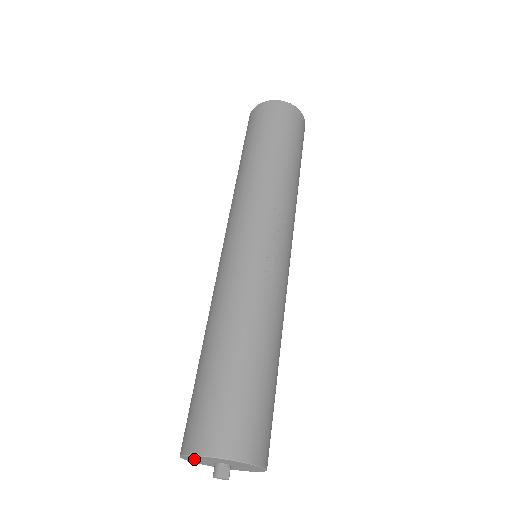
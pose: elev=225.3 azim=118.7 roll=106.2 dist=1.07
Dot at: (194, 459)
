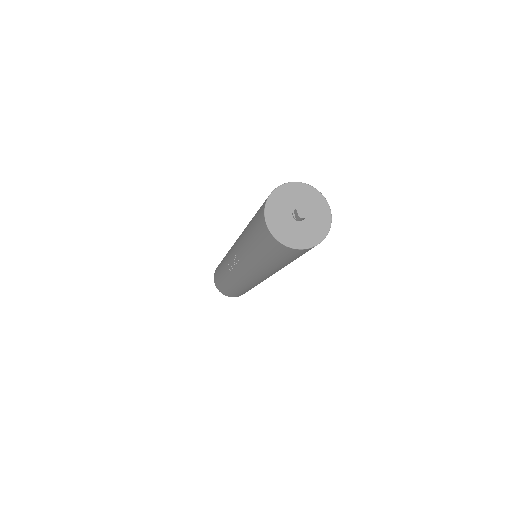
Dot at: (285, 196)
